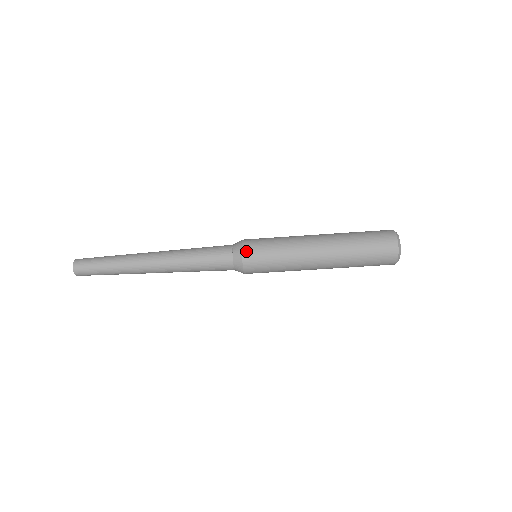
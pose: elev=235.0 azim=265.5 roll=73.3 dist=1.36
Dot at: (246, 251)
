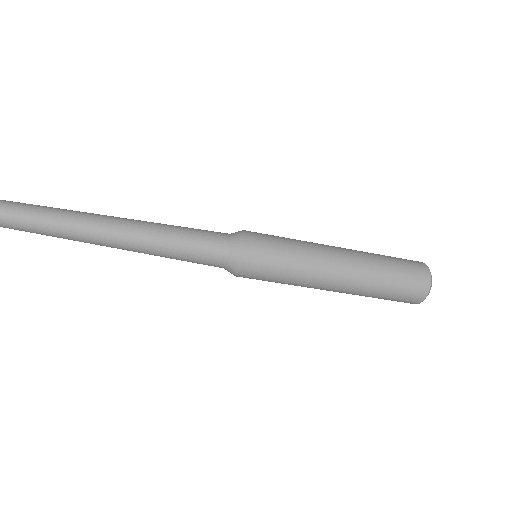
Dot at: (246, 270)
